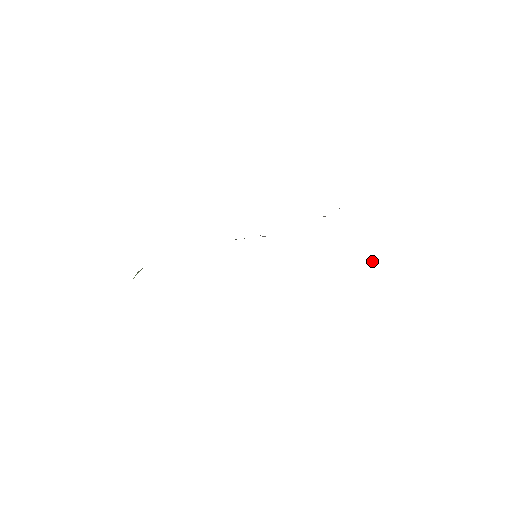
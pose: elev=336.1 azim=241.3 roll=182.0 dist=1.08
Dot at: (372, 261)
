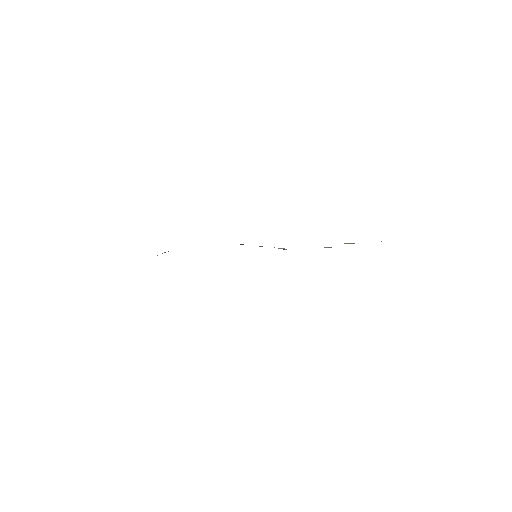
Dot at: occluded
